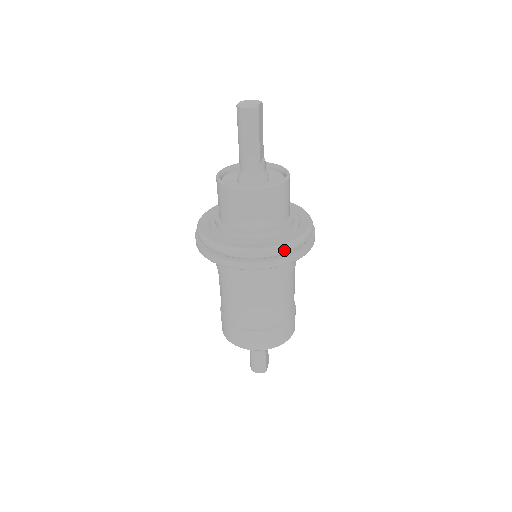
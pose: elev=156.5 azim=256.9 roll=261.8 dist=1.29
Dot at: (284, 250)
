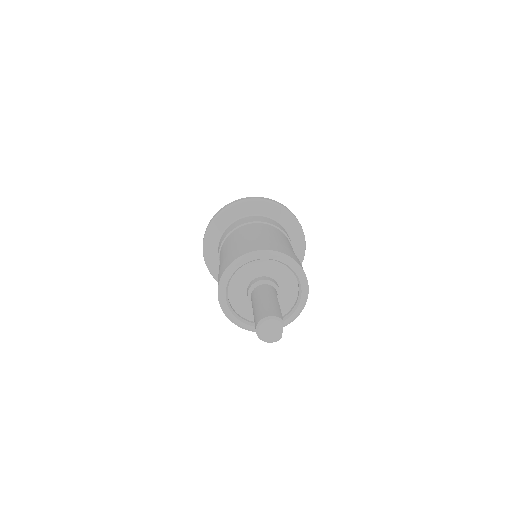
Dot at: occluded
